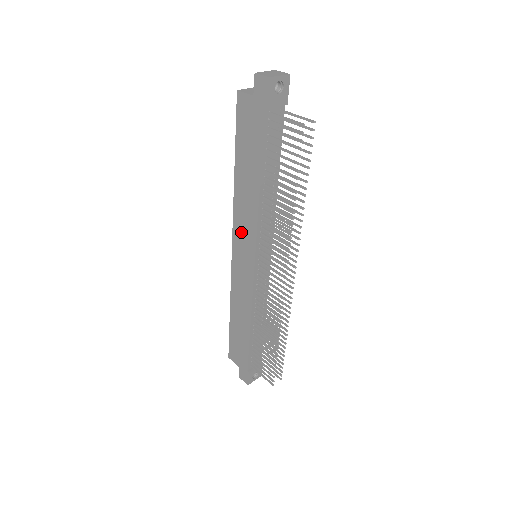
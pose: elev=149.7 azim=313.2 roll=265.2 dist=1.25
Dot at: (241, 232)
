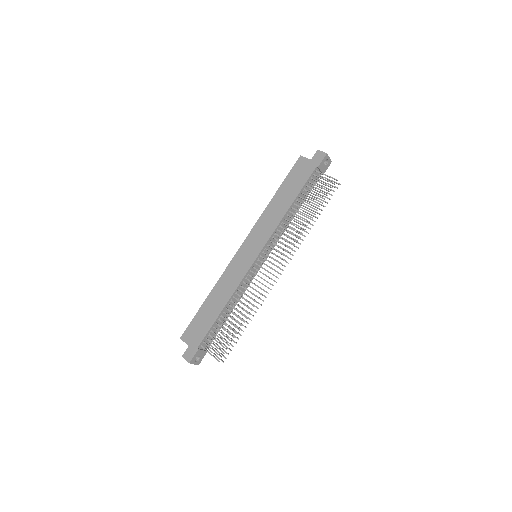
Dot at: (257, 234)
